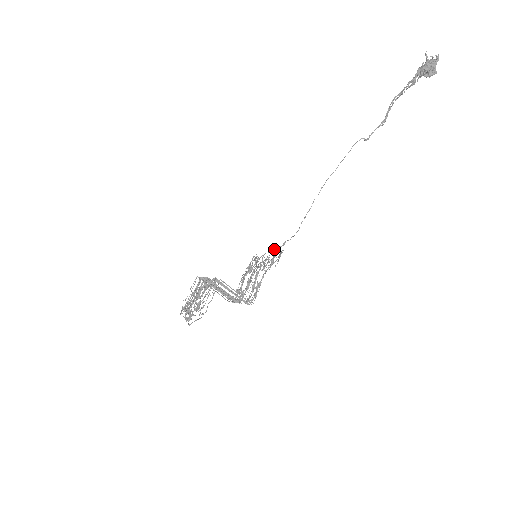
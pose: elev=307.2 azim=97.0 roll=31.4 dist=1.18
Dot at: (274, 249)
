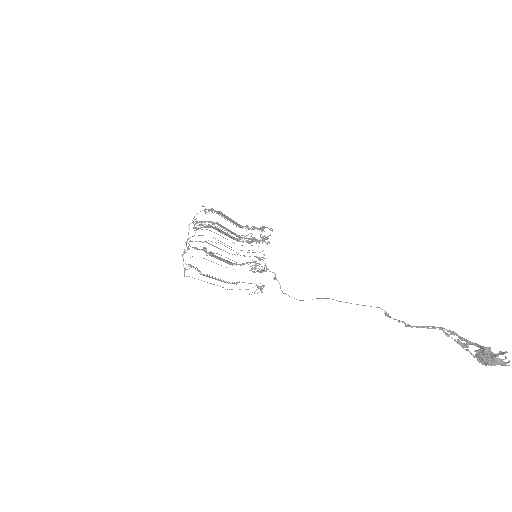
Dot at: occluded
